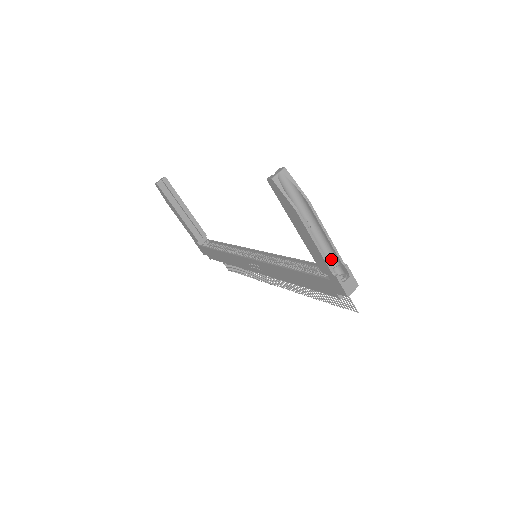
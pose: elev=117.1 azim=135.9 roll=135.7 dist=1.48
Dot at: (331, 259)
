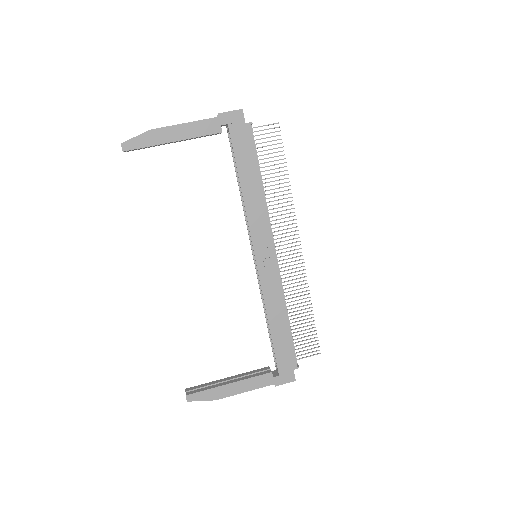
Dot at: occluded
